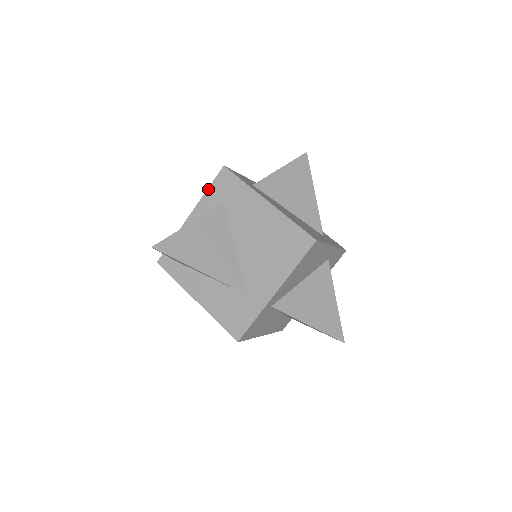
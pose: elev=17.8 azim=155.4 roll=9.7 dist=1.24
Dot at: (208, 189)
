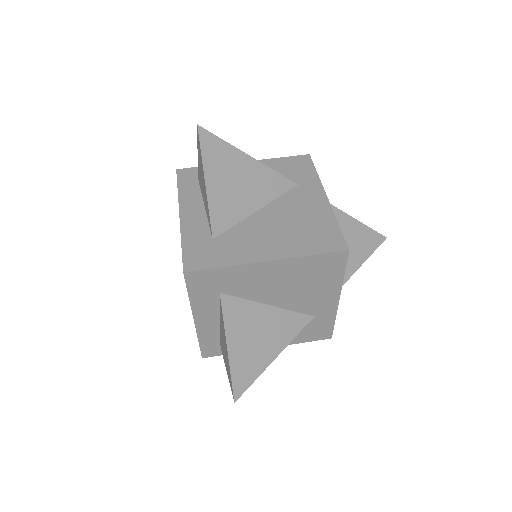
Dot at: (189, 297)
